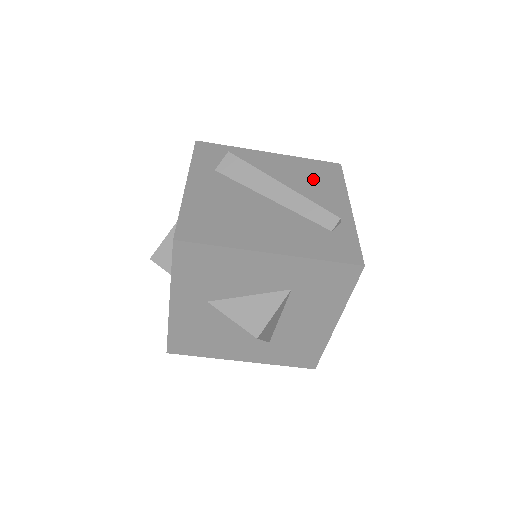
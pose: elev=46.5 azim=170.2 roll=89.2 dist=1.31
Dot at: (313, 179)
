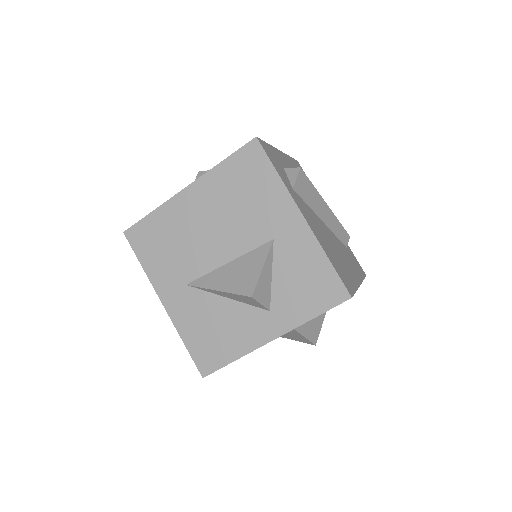
Dot at: occluded
